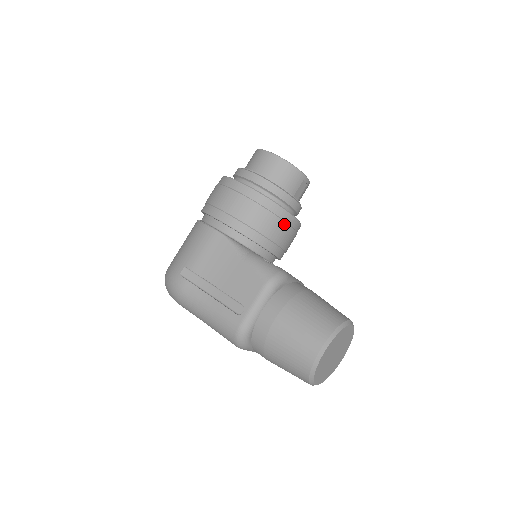
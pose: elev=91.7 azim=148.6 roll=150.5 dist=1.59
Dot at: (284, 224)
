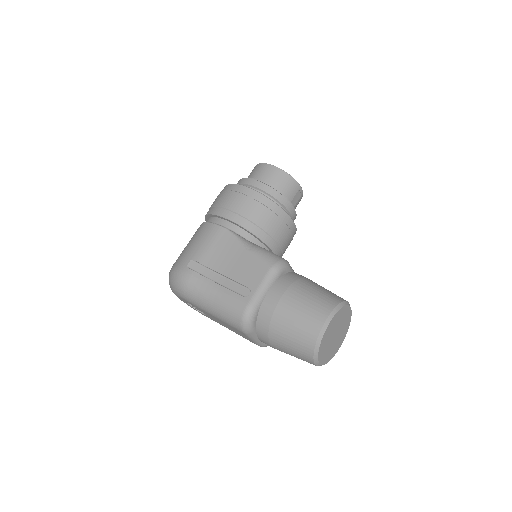
Dot at: (283, 224)
